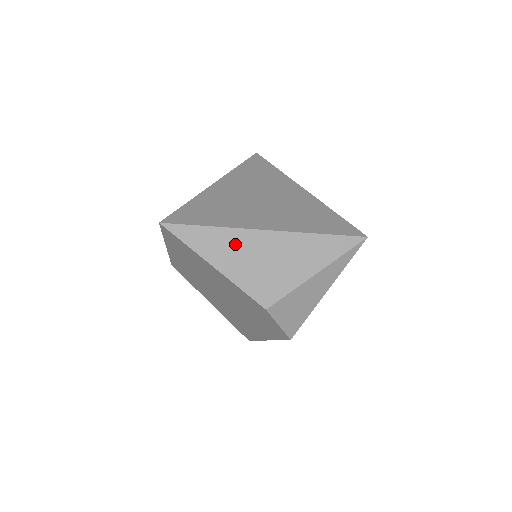
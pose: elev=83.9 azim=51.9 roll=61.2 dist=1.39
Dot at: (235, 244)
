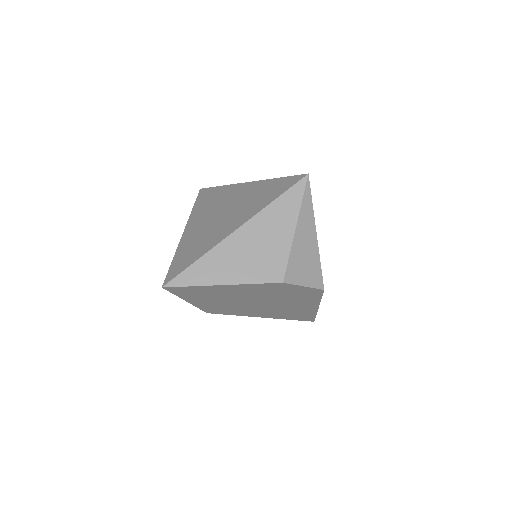
Dot at: (223, 258)
